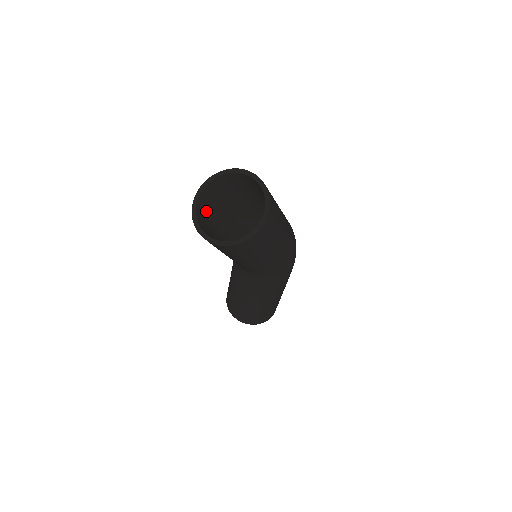
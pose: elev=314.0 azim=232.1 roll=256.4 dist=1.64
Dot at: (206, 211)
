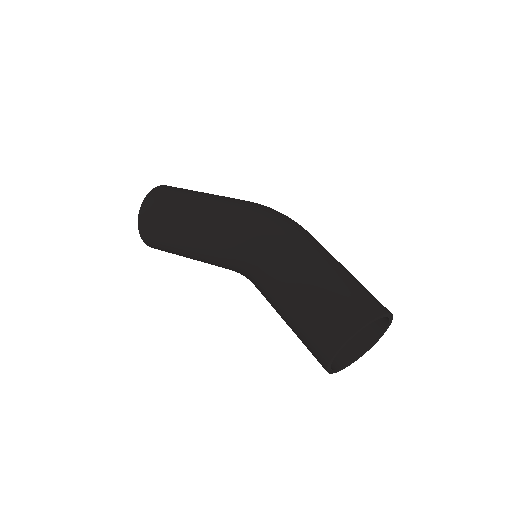
Dot at: (318, 335)
